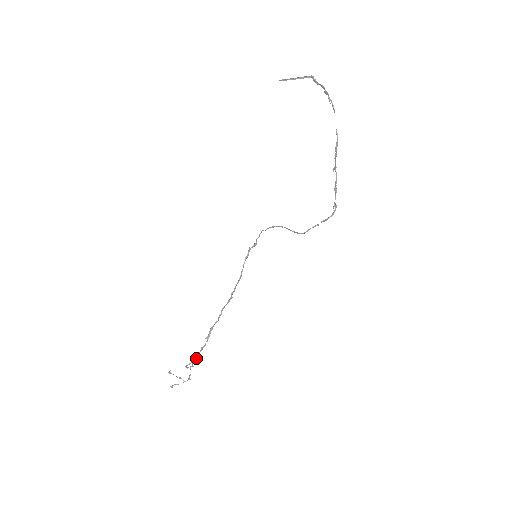
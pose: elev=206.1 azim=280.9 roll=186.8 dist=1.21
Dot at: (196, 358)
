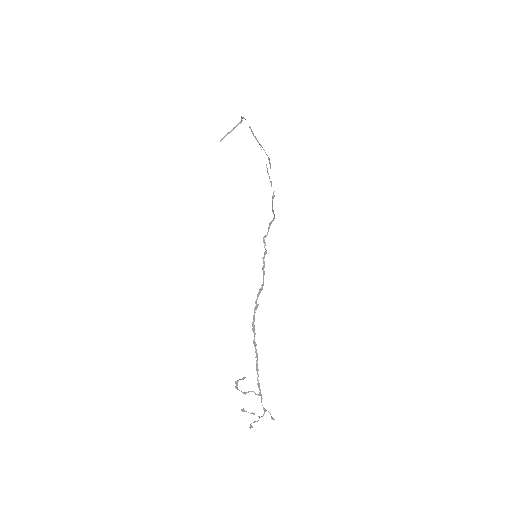
Dot at: (244, 377)
